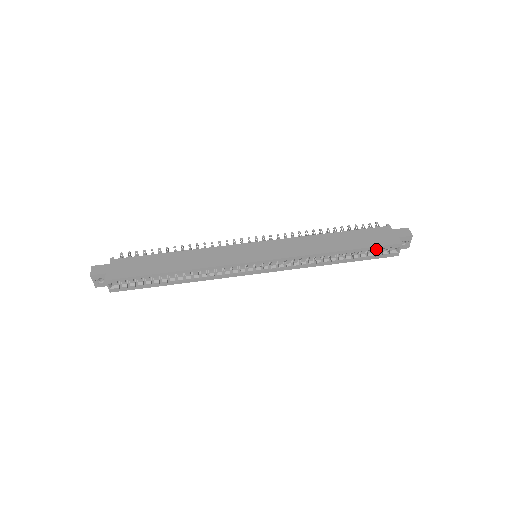
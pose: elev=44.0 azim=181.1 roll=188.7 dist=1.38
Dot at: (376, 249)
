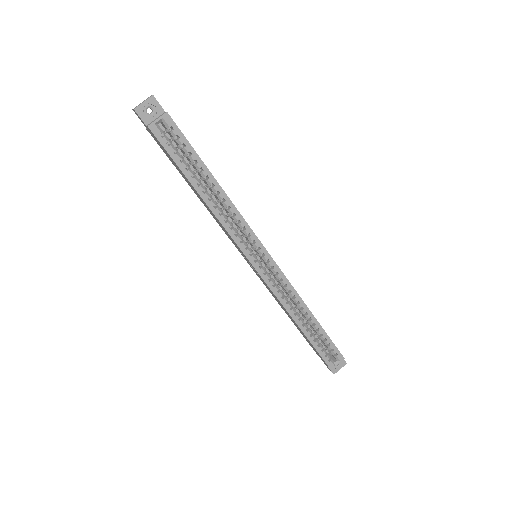
Dot at: (328, 345)
